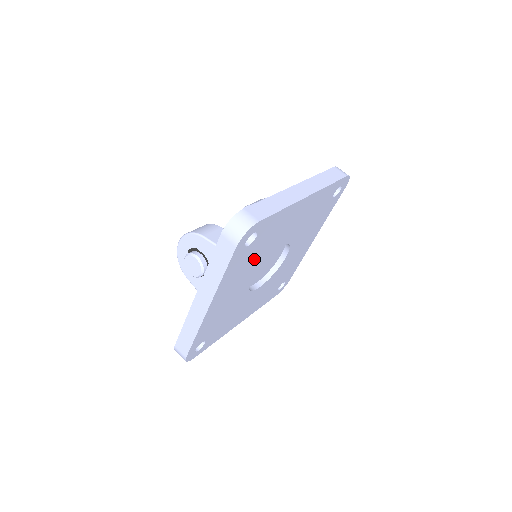
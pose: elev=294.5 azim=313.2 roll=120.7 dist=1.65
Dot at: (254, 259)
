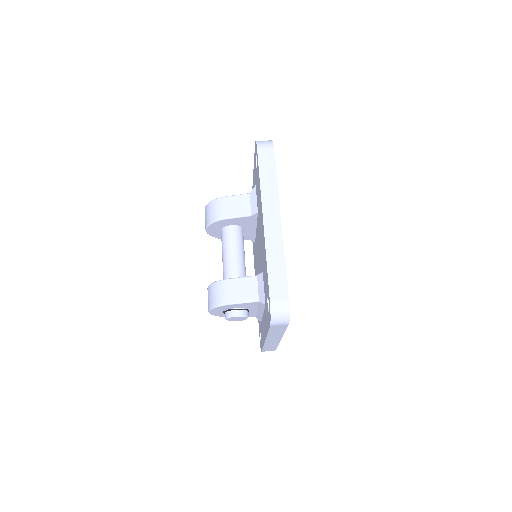
Dot at: occluded
